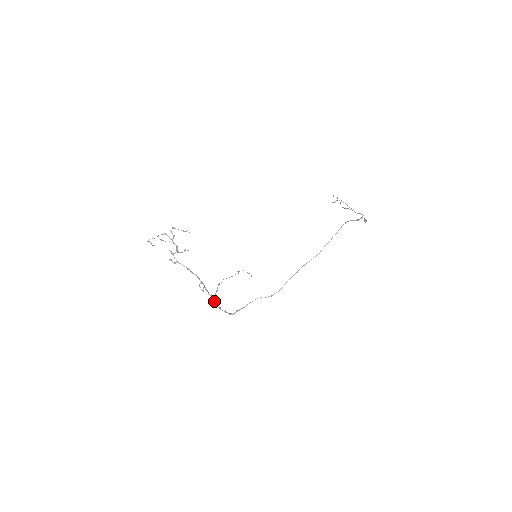
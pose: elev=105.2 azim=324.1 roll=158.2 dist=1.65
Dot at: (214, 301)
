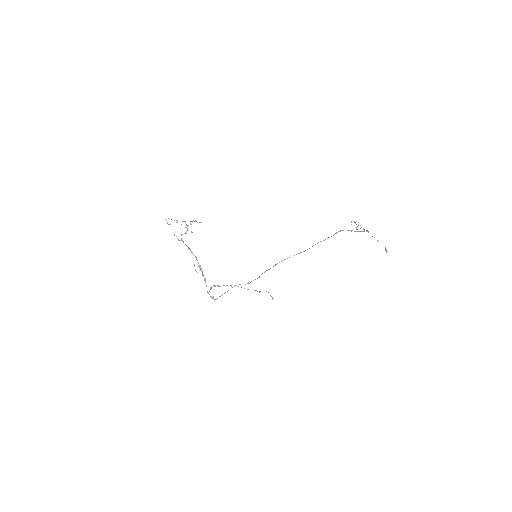
Dot at: (206, 286)
